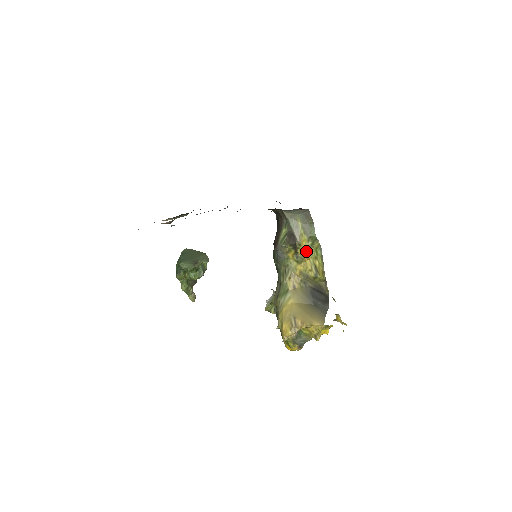
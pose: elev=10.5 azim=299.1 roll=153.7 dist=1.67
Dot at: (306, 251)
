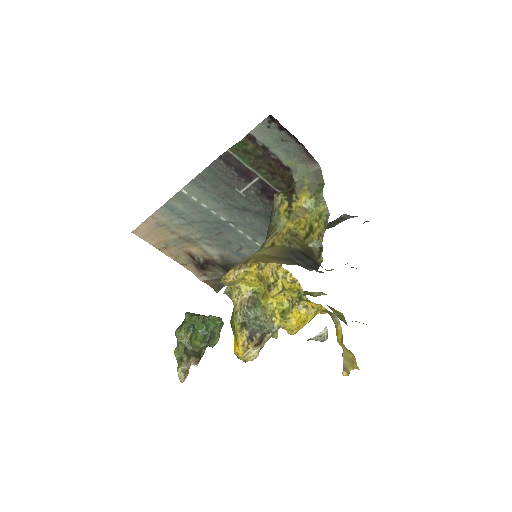
Dot at: (305, 210)
